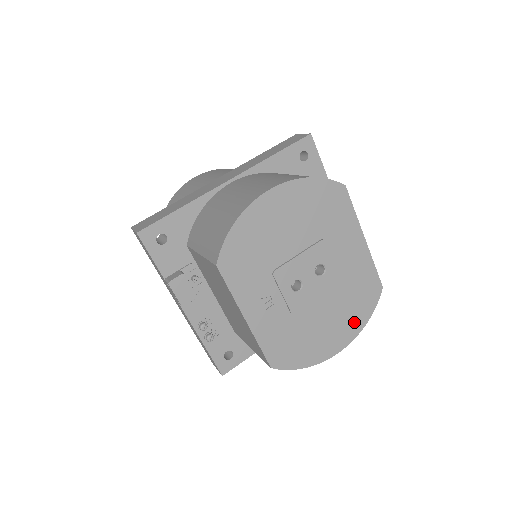
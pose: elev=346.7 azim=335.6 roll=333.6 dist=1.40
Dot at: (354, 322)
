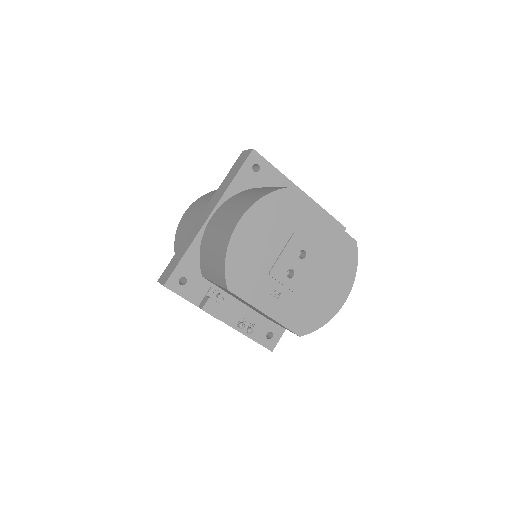
Dot at: (346, 276)
